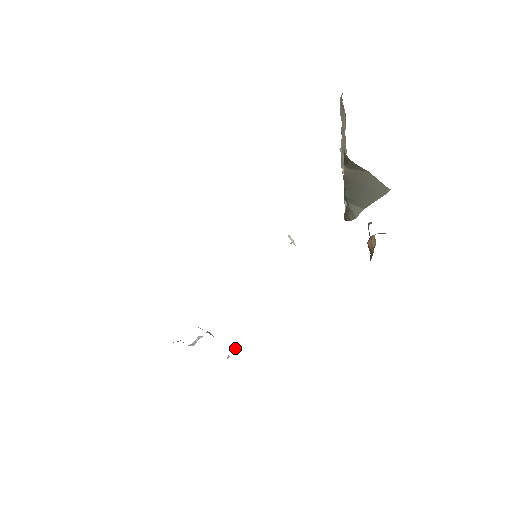
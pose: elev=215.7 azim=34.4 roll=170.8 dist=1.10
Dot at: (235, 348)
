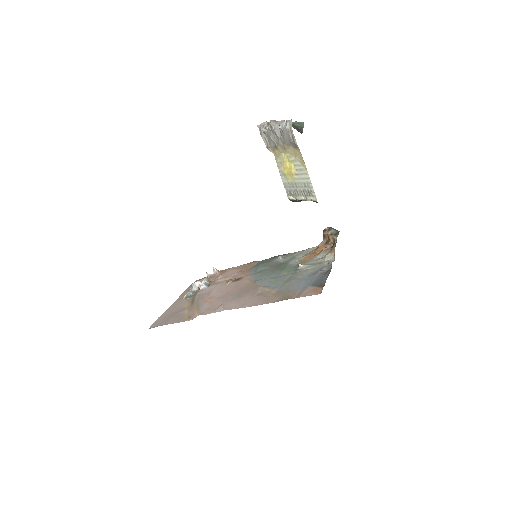
Dot at: (217, 273)
